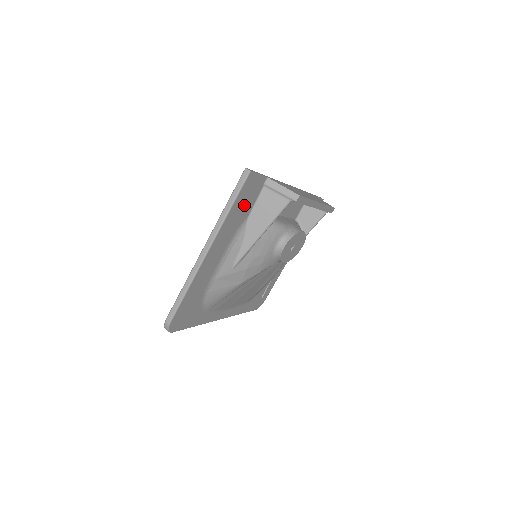
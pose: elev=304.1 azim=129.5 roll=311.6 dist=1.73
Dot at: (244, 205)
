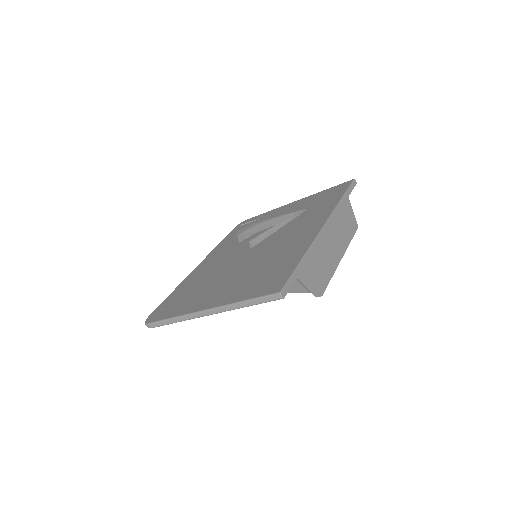
Dot at: occluded
